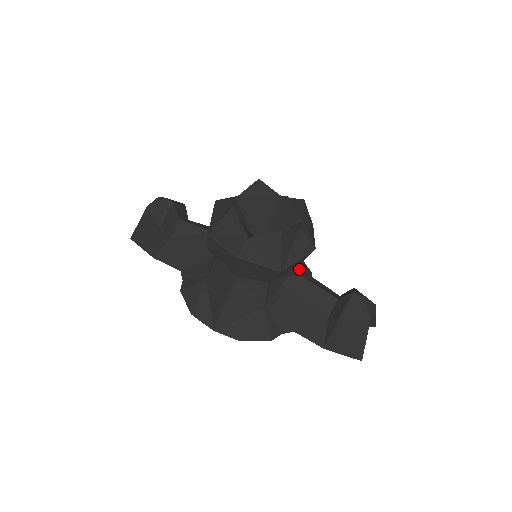
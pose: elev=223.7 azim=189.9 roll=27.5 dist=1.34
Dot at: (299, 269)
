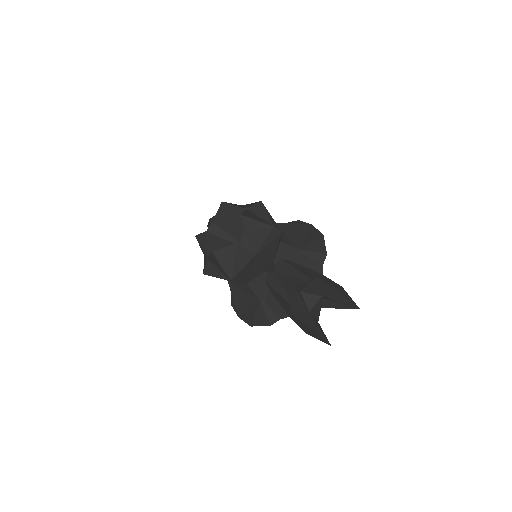
Dot at: (268, 268)
